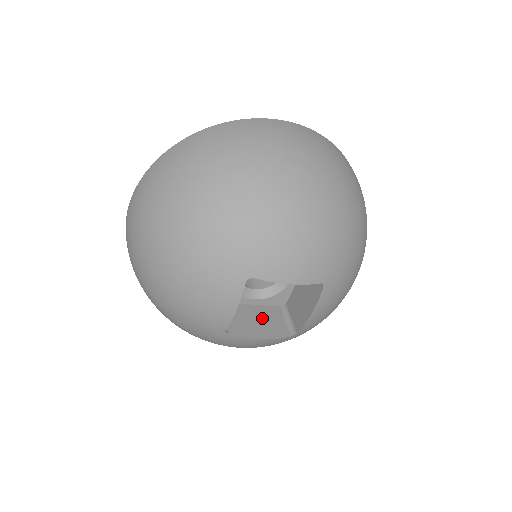
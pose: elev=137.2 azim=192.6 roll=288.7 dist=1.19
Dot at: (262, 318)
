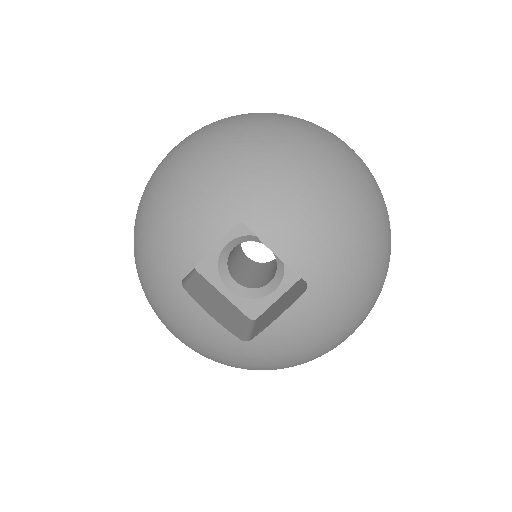
Dot at: (225, 308)
